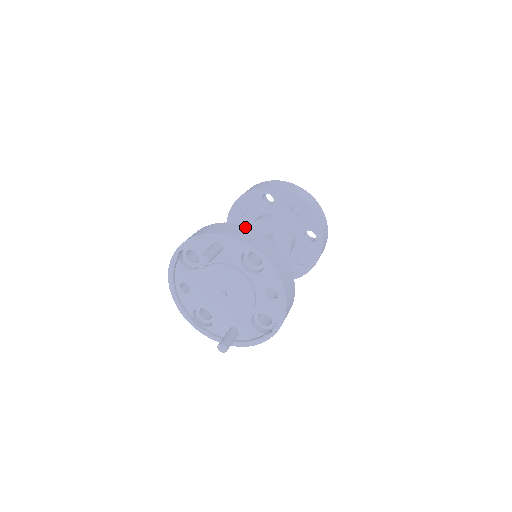
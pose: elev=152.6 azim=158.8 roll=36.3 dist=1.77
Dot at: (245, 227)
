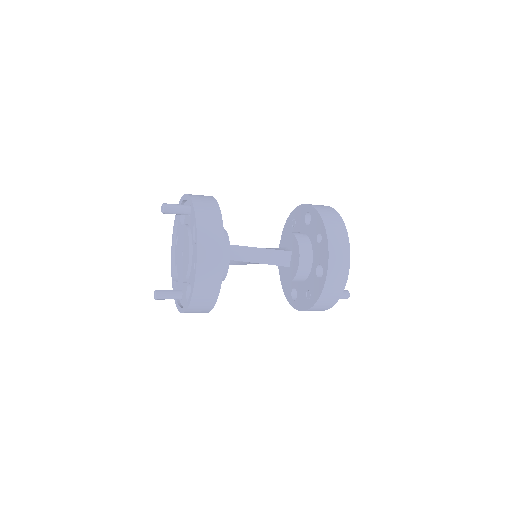
Dot at: (216, 205)
